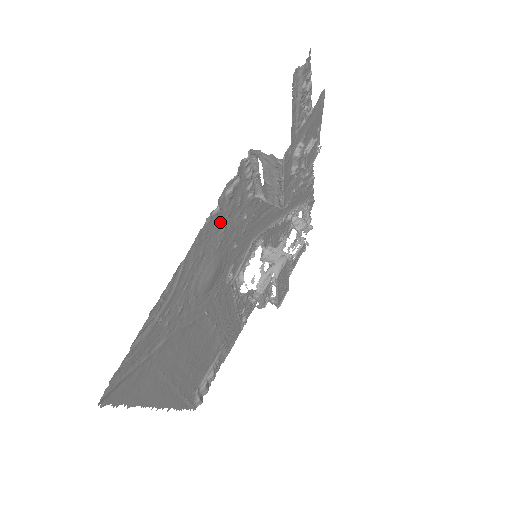
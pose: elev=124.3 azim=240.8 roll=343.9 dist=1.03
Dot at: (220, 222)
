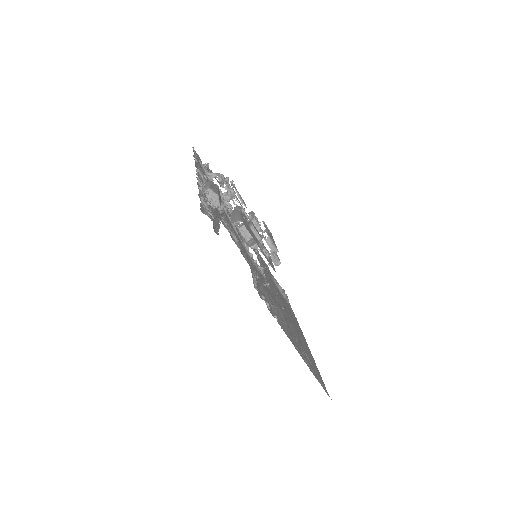
Dot at: (273, 311)
